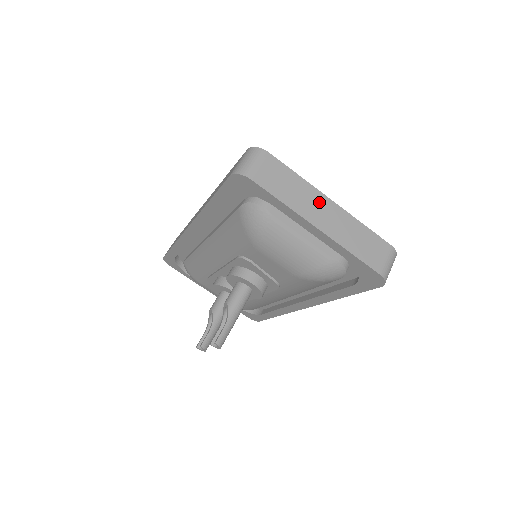
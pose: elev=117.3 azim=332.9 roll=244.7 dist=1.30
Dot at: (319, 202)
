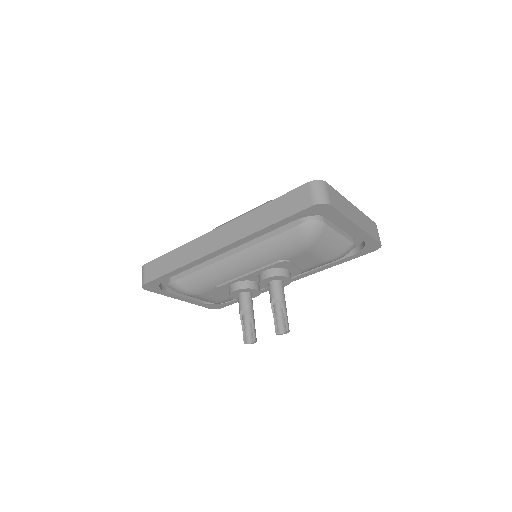
Dot at: (351, 208)
